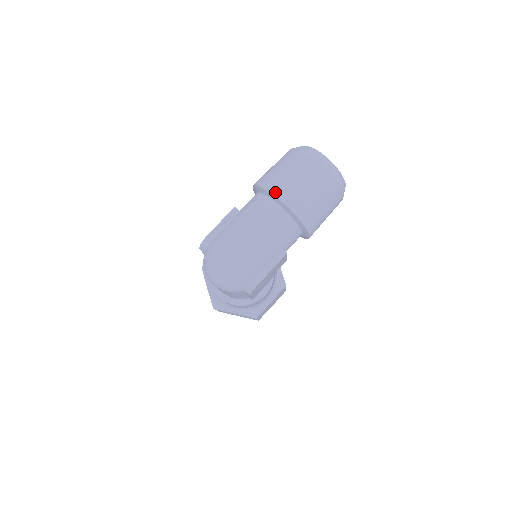
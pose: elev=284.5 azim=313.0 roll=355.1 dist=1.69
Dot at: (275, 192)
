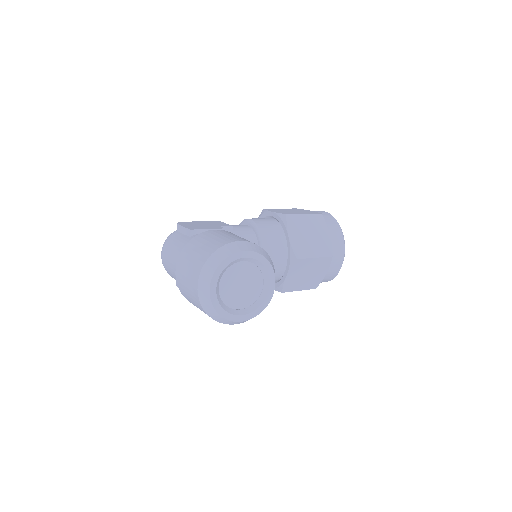
Dot at: (178, 263)
